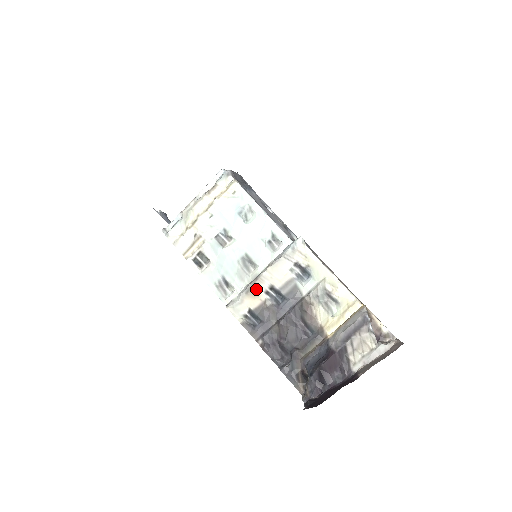
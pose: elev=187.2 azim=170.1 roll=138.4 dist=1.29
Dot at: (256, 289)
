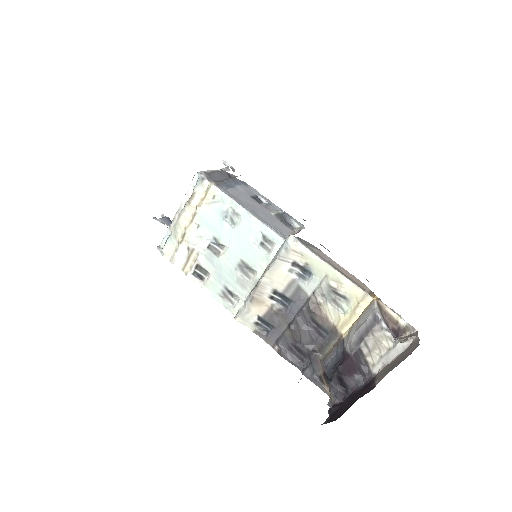
Dot at: (259, 296)
